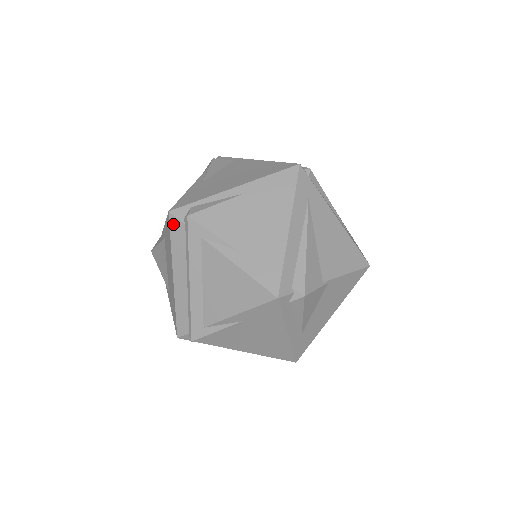
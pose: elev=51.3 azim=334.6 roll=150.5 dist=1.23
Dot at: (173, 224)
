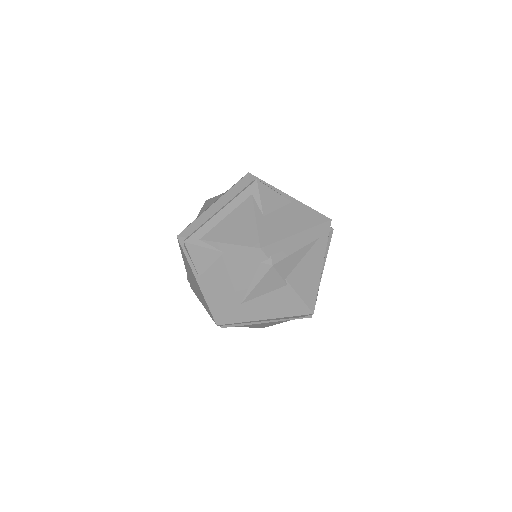
Dot at: (244, 179)
